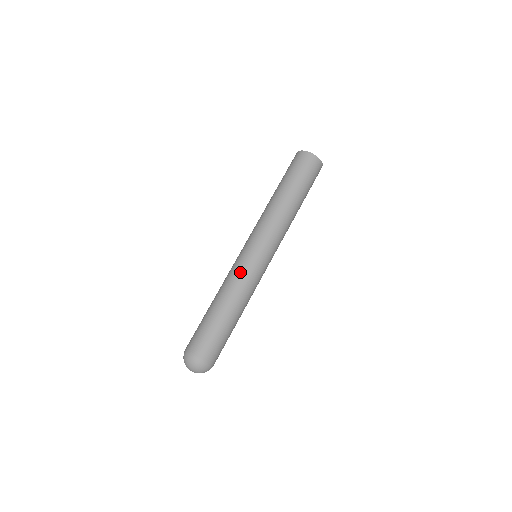
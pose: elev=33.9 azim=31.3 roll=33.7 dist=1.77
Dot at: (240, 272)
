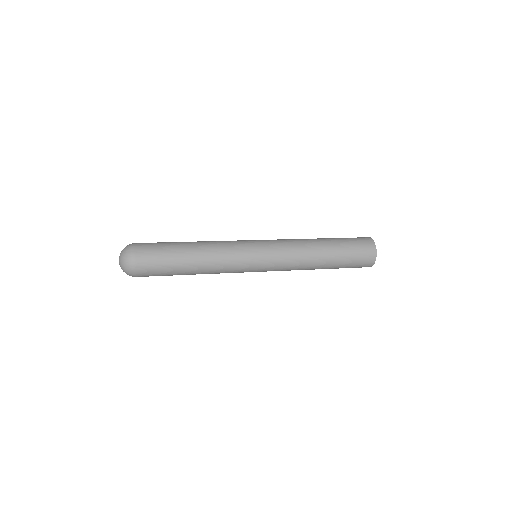
Dot at: (232, 242)
